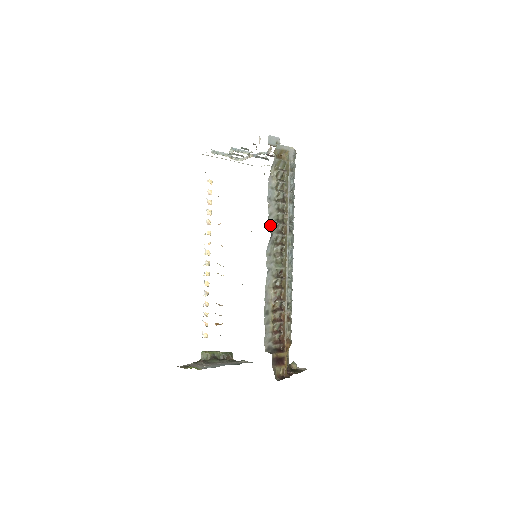
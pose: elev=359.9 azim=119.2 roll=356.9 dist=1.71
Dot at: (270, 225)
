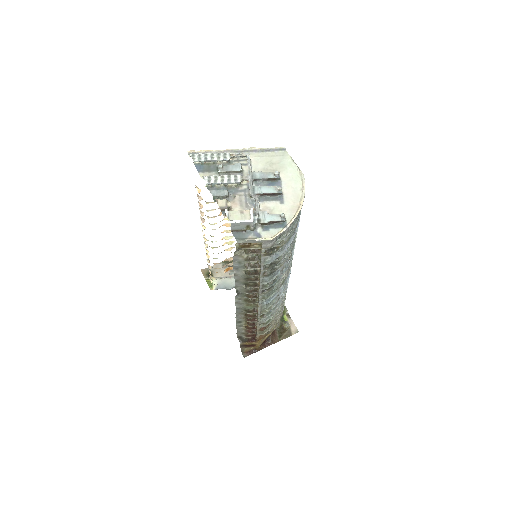
Dot at: (237, 286)
